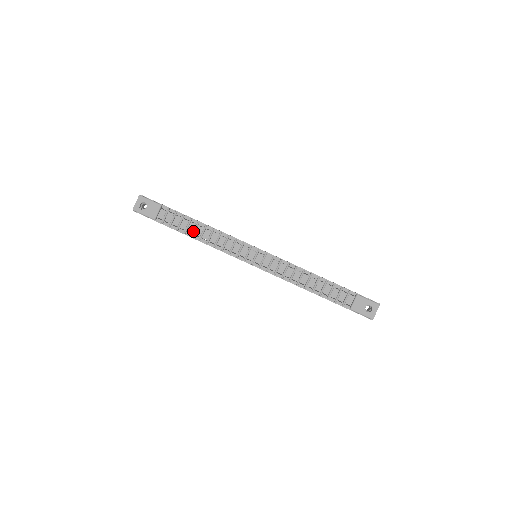
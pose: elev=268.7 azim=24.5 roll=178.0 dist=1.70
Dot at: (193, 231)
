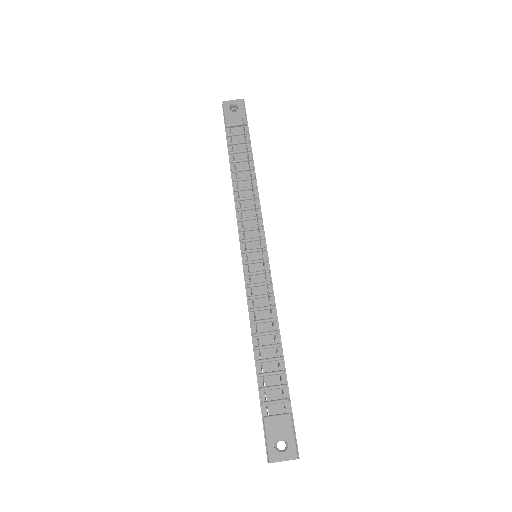
Dot at: (239, 168)
